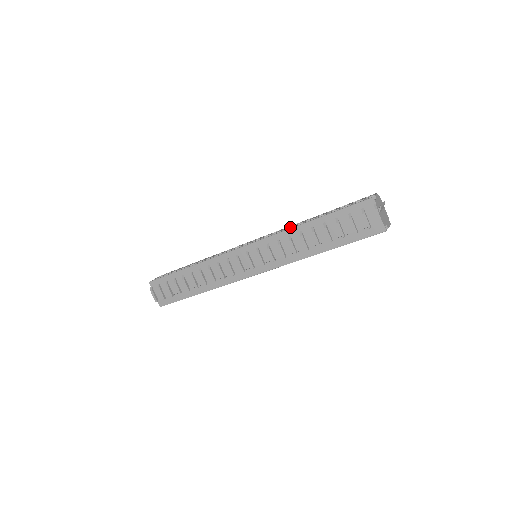
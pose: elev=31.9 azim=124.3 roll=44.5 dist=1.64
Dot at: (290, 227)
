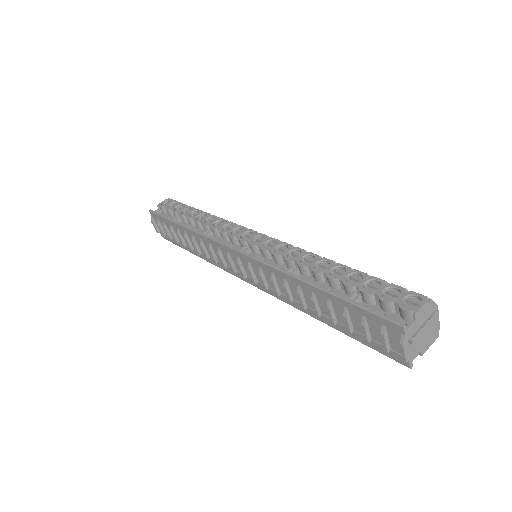
Dot at: (294, 260)
